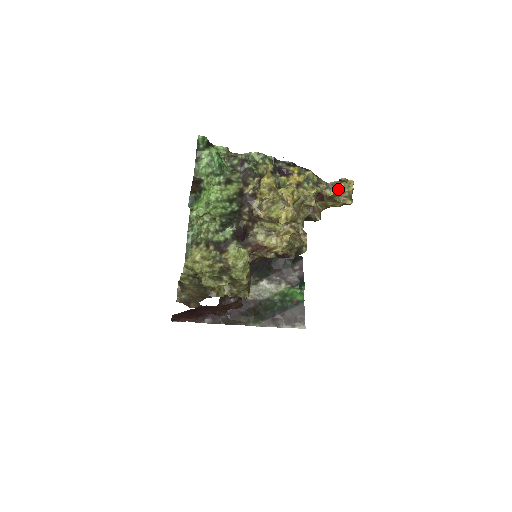
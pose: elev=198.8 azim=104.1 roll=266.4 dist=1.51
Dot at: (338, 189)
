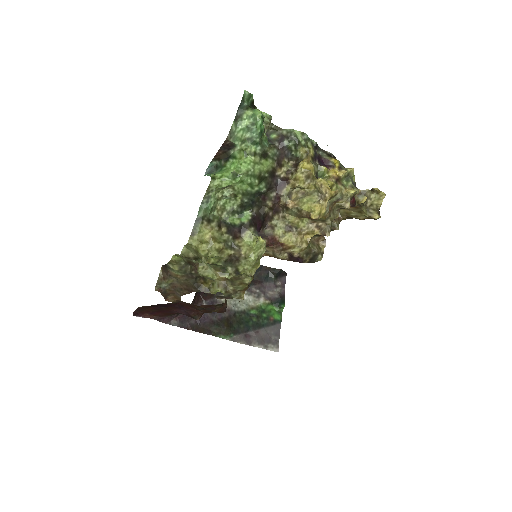
Dot at: (367, 199)
